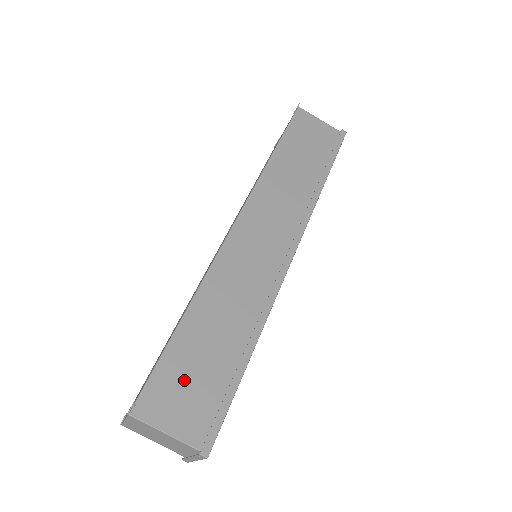
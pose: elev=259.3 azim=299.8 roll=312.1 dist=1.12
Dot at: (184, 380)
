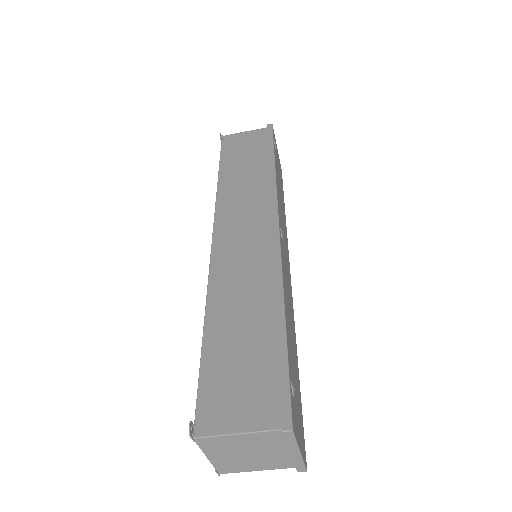
Dot at: (232, 378)
